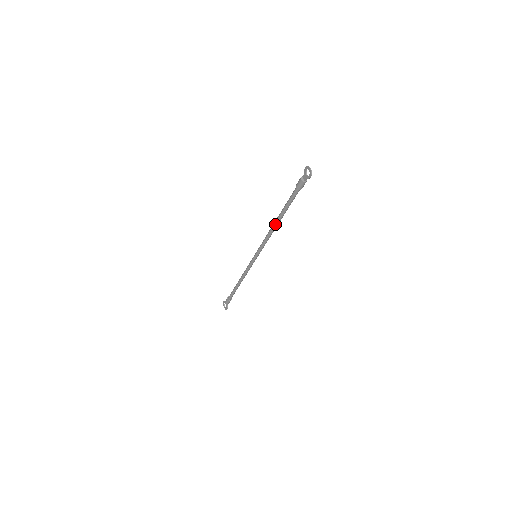
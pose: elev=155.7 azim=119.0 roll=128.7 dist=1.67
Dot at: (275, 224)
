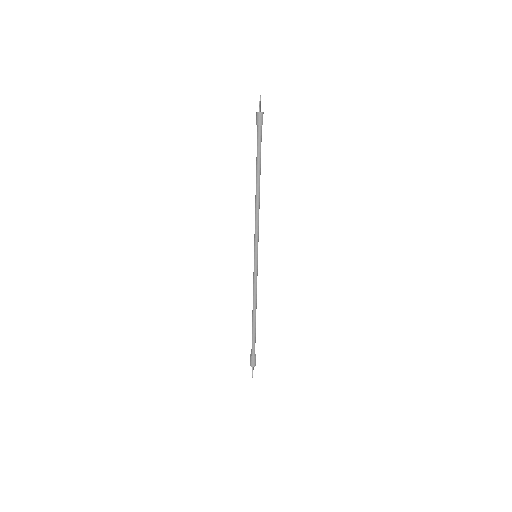
Dot at: (256, 190)
